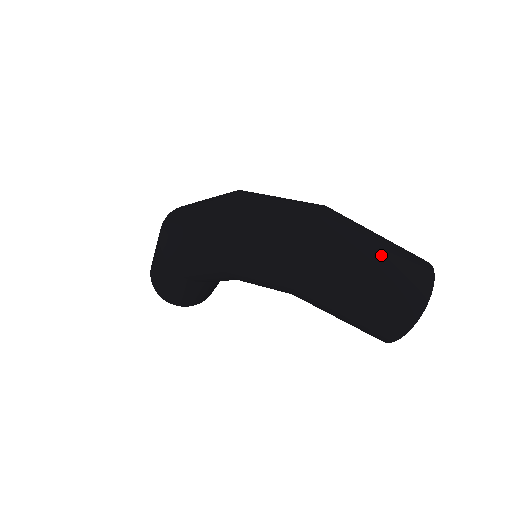
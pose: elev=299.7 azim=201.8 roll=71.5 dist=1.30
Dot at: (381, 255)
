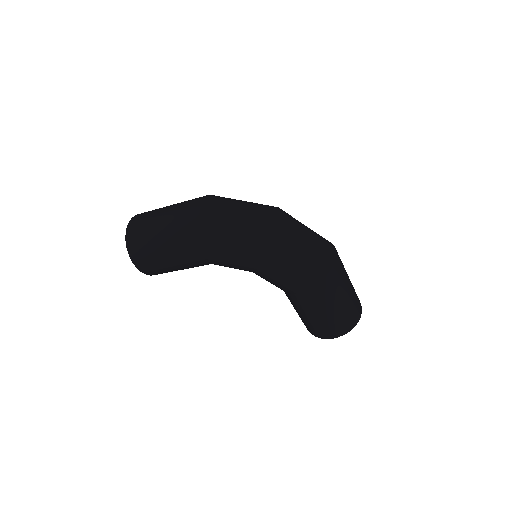
Dot at: (351, 284)
